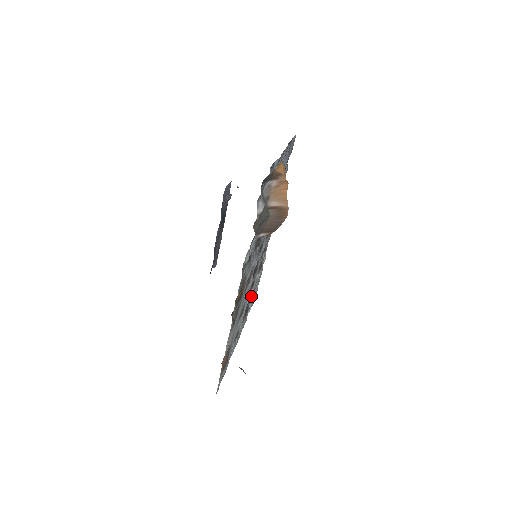
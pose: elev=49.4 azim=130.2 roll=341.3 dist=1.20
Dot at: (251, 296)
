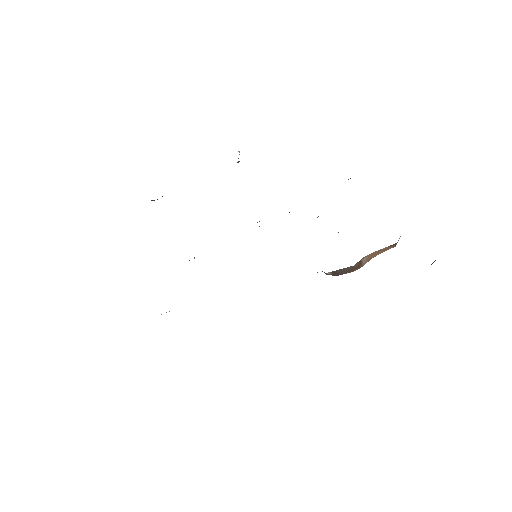
Dot at: occluded
